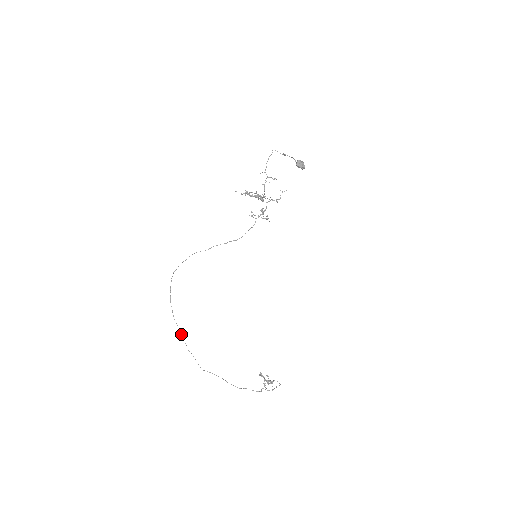
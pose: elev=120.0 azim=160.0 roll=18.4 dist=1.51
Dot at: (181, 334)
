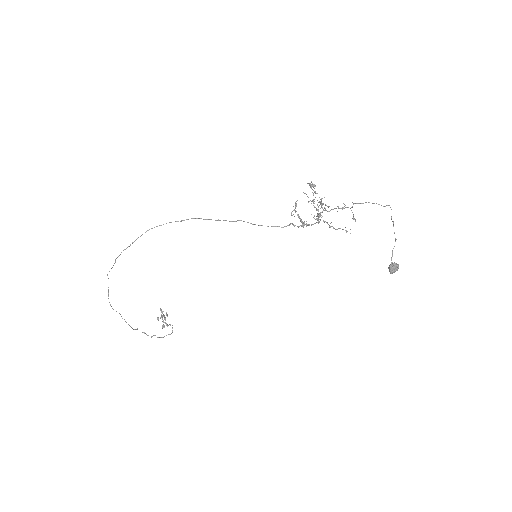
Dot at: (112, 267)
